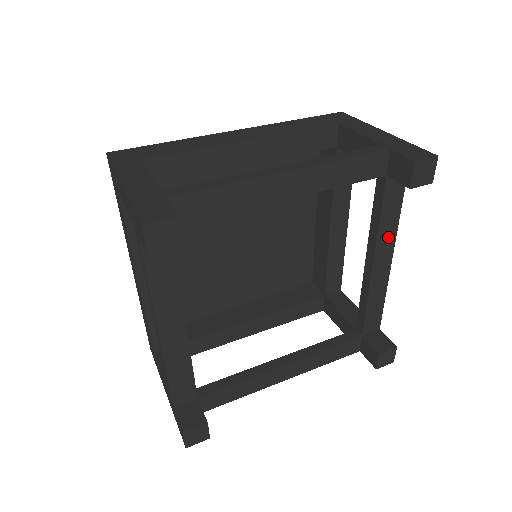
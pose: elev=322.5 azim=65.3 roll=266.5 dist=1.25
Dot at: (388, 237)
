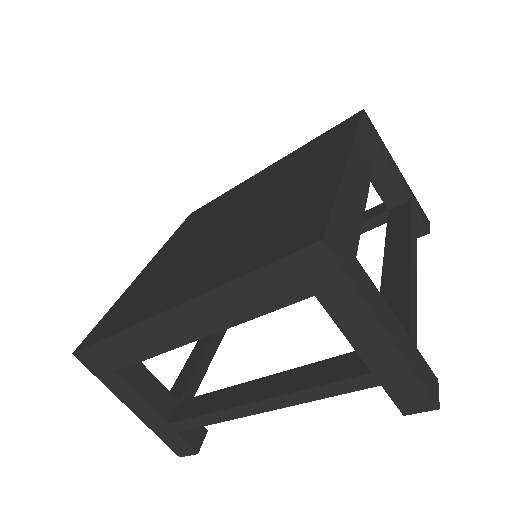
Dot at: occluded
